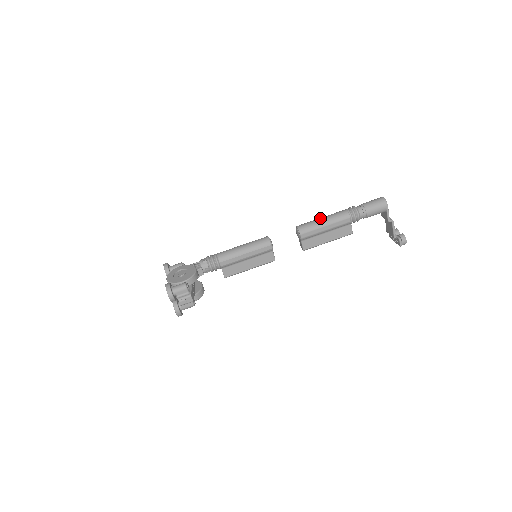
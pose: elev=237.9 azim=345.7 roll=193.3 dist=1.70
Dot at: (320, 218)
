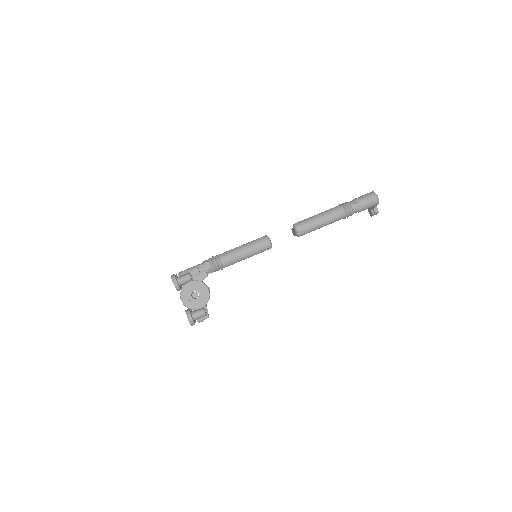
Dot at: (318, 219)
